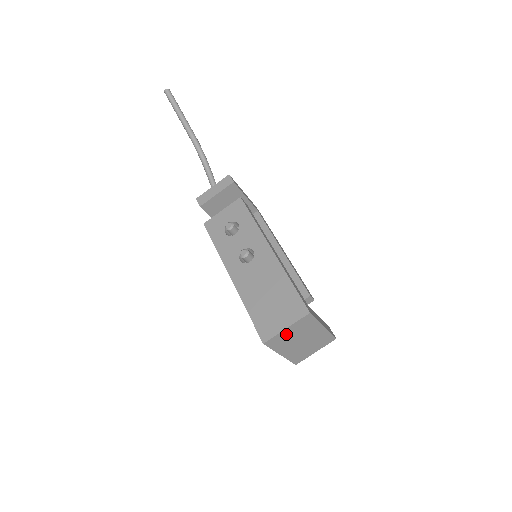
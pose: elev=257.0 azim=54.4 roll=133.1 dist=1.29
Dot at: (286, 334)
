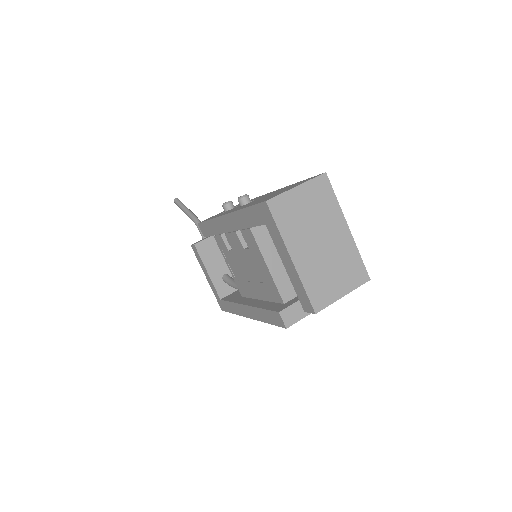
Dot at: (297, 202)
